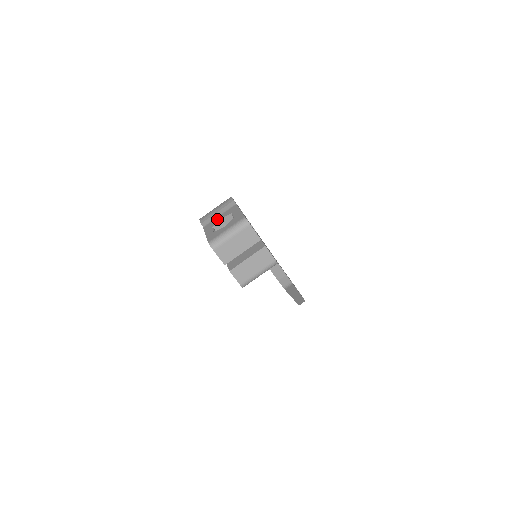
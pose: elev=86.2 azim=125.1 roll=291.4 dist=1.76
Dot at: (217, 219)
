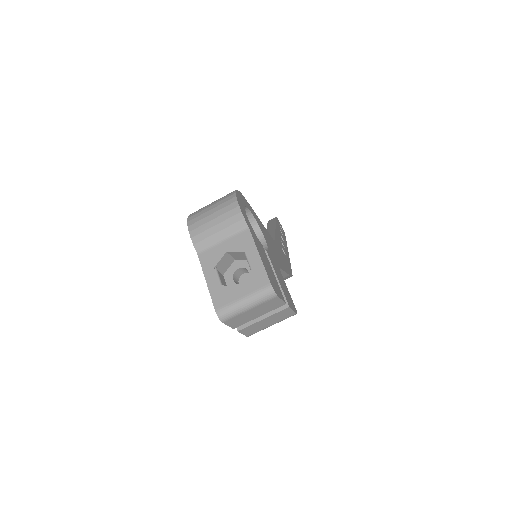
Dot at: (220, 250)
